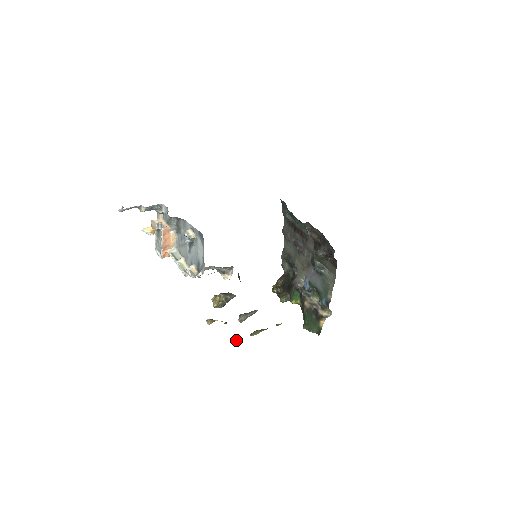
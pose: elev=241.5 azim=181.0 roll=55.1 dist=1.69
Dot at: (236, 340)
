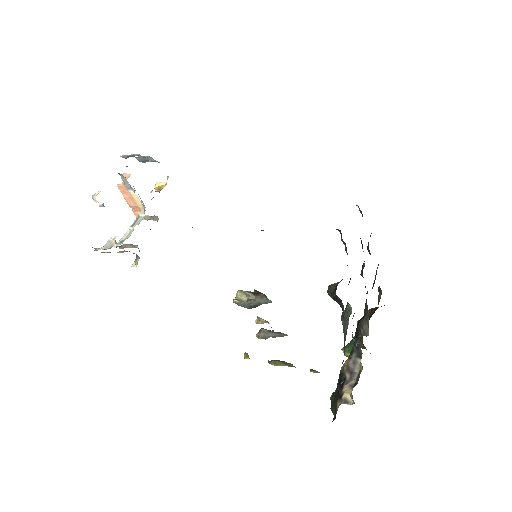
Dot at: occluded
